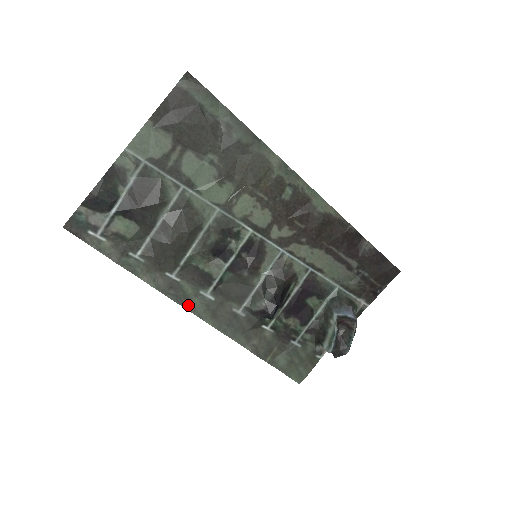
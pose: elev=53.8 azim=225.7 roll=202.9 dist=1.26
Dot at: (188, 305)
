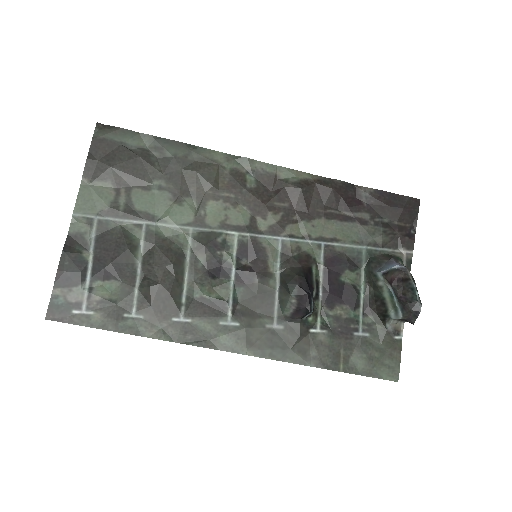
Dot at: (214, 344)
